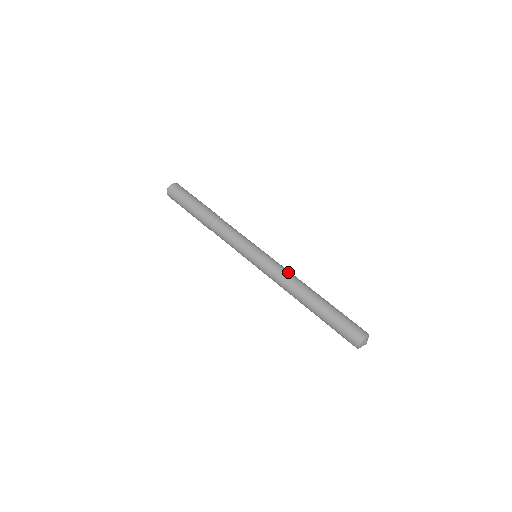
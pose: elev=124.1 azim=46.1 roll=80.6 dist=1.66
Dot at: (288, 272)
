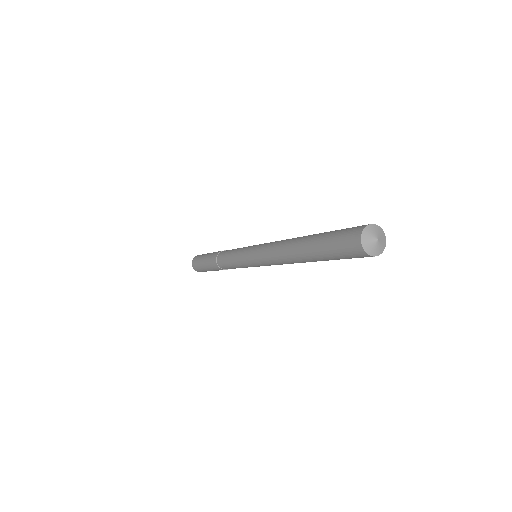
Dot at: occluded
